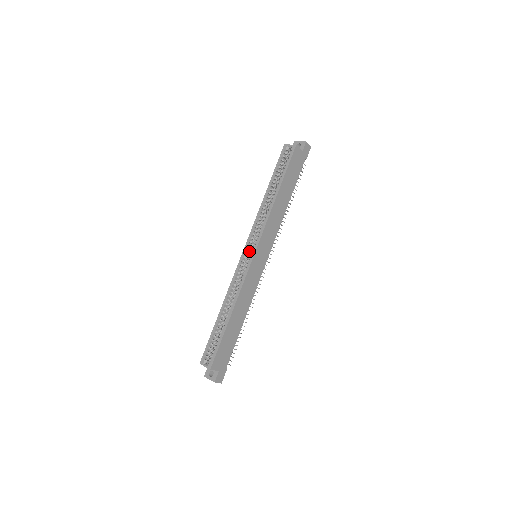
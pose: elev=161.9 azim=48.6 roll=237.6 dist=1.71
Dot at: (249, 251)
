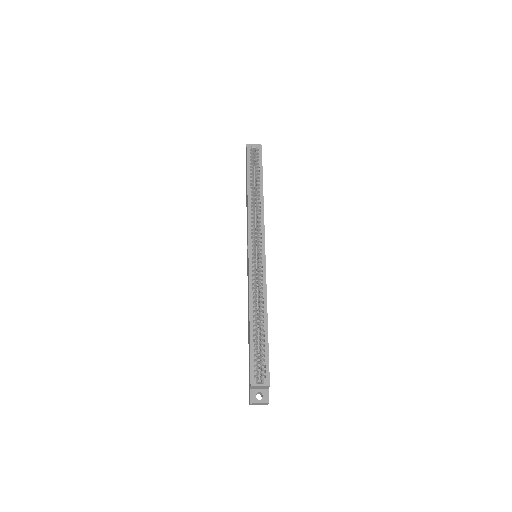
Dot at: (253, 250)
